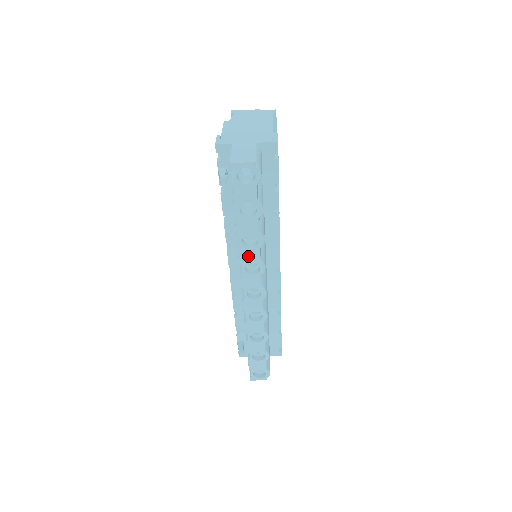
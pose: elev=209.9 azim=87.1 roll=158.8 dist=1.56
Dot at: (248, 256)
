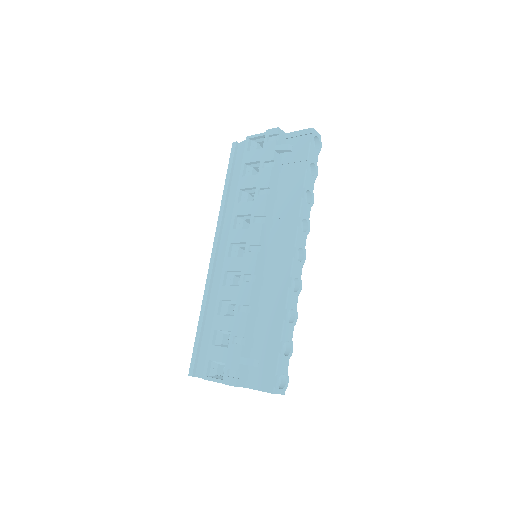
Dot at: (305, 211)
